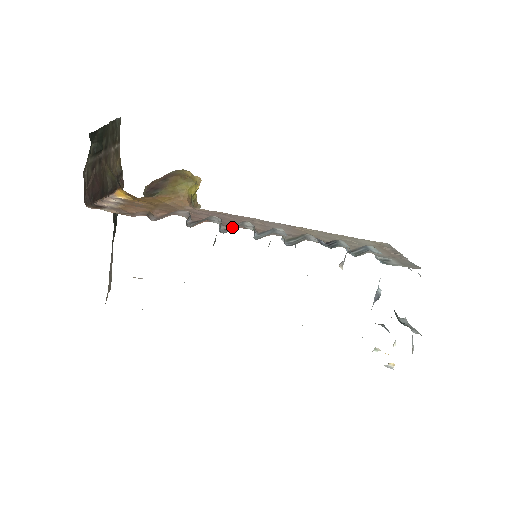
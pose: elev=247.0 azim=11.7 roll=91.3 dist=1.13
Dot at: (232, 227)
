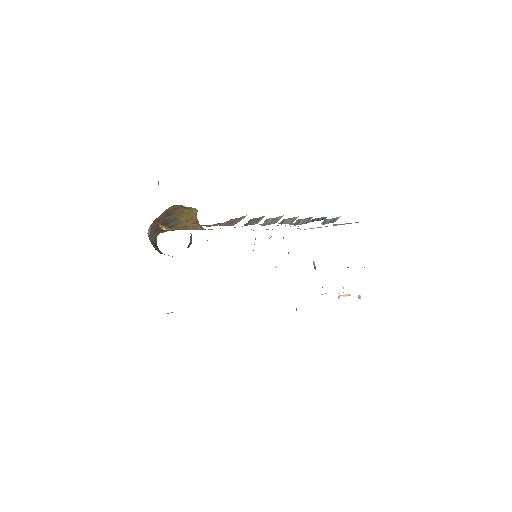
Dot at: (269, 222)
